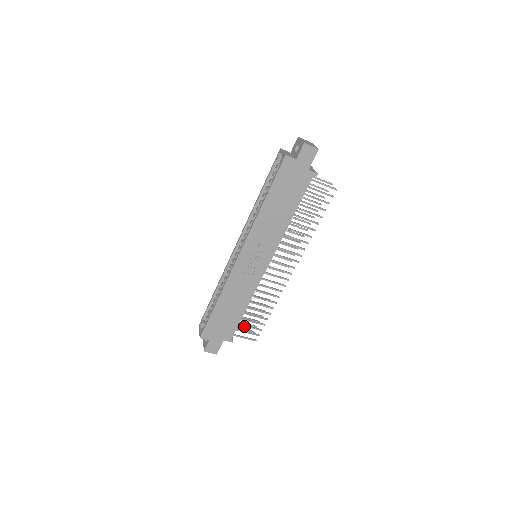
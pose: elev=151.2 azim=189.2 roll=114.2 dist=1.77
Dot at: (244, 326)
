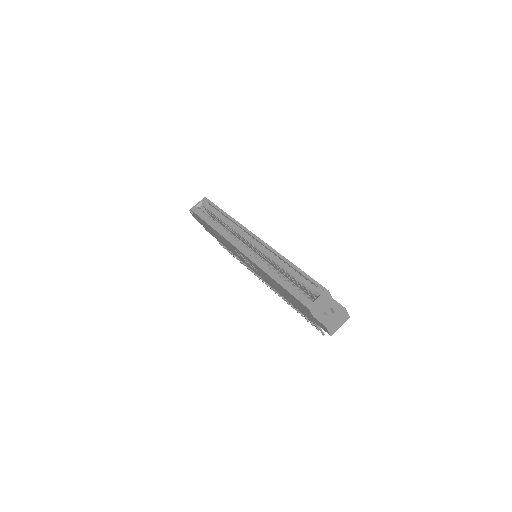
Dot at: occluded
